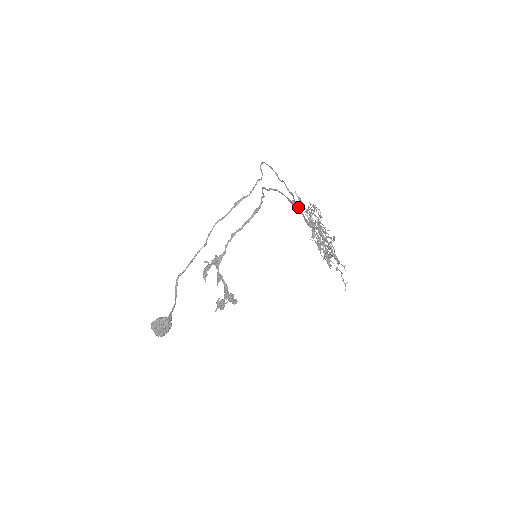
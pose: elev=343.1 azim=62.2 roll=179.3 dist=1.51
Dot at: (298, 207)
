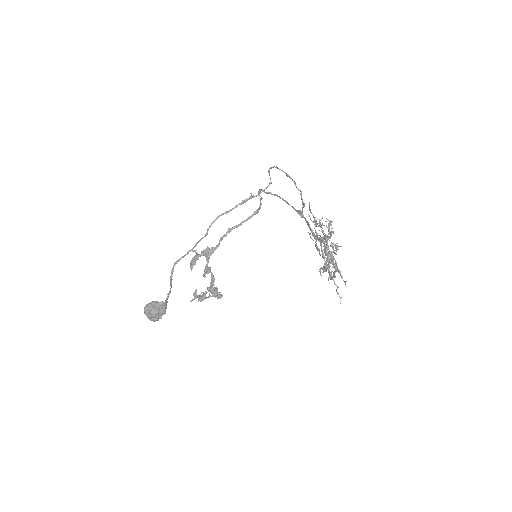
Dot at: (305, 218)
